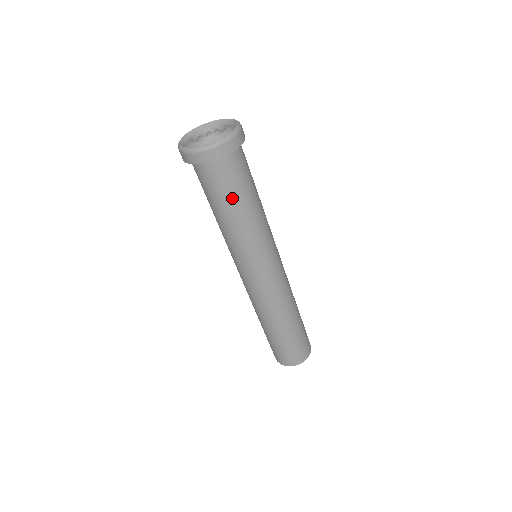
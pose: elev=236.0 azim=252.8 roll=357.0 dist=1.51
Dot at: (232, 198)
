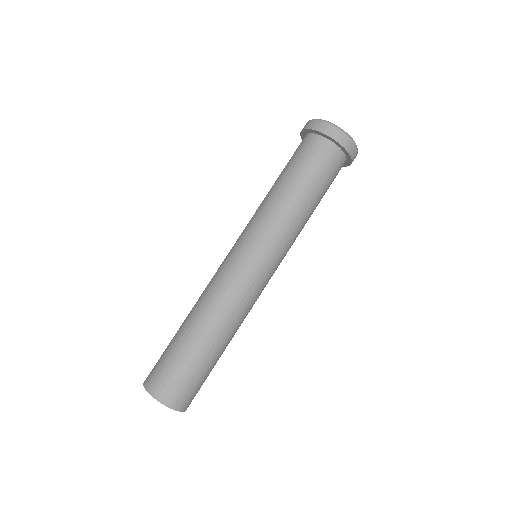
Dot at: (313, 181)
